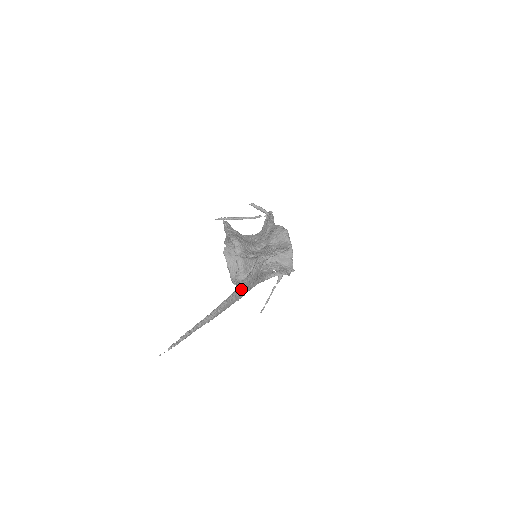
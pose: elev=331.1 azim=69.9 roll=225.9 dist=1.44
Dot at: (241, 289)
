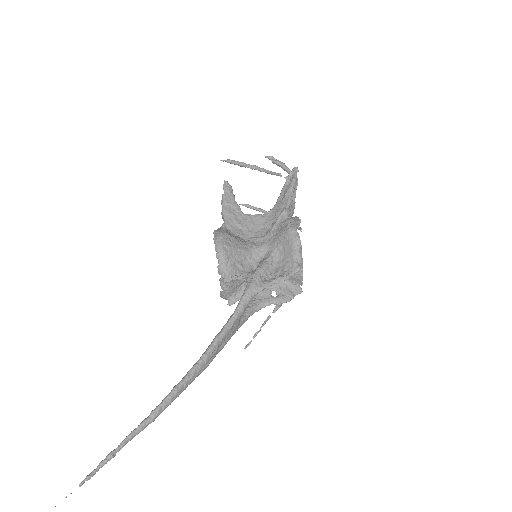
Dot at: (205, 360)
